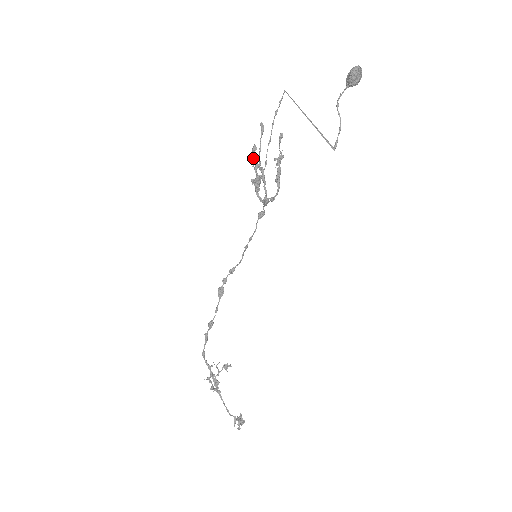
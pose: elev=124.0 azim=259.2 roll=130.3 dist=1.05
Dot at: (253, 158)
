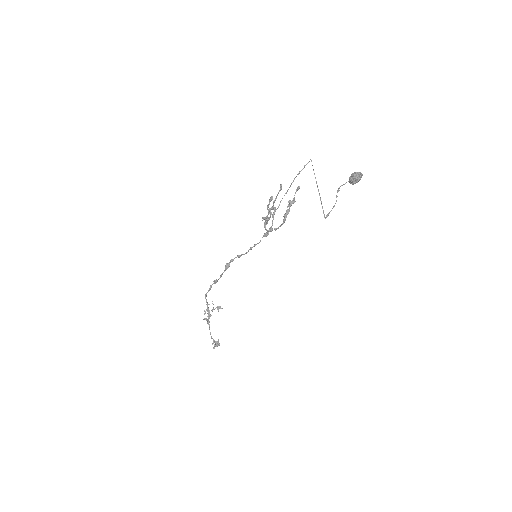
Dot at: (268, 204)
